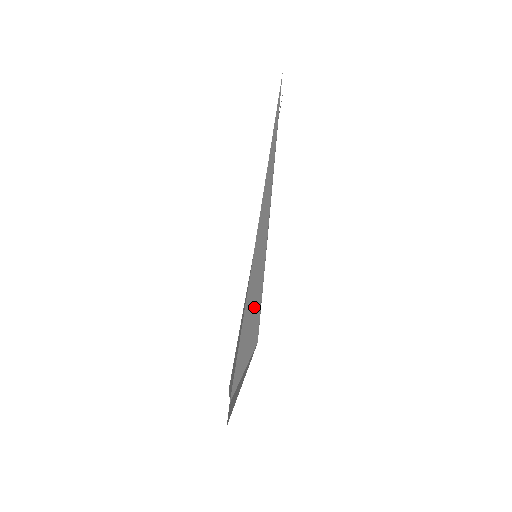
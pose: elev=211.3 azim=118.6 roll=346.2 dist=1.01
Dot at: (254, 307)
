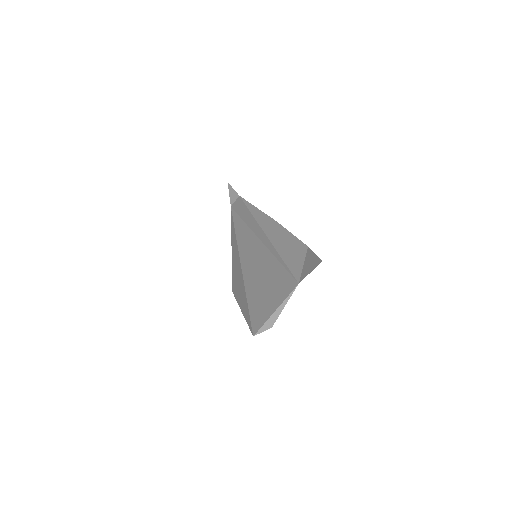
Dot at: (291, 245)
